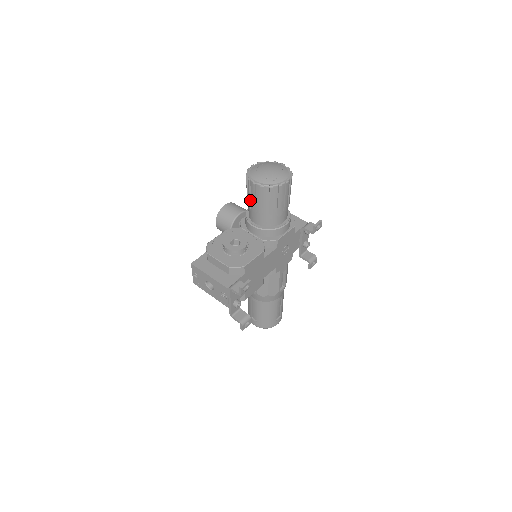
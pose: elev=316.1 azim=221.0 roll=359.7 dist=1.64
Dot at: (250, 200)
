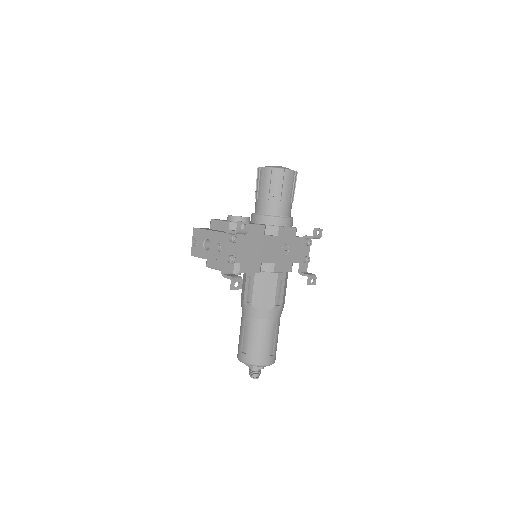
Dot at: (258, 189)
